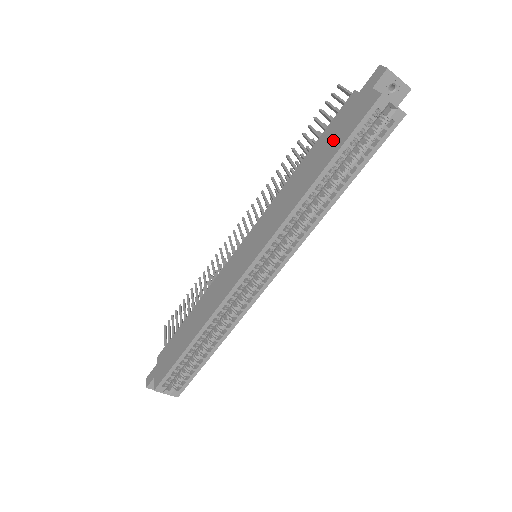
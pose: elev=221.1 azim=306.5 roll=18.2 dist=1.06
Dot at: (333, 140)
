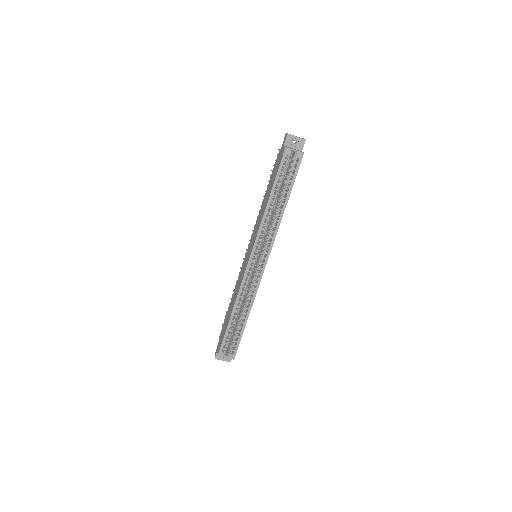
Dot at: (273, 178)
